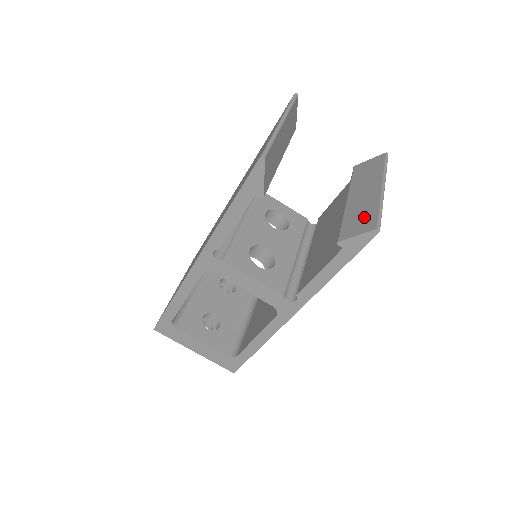
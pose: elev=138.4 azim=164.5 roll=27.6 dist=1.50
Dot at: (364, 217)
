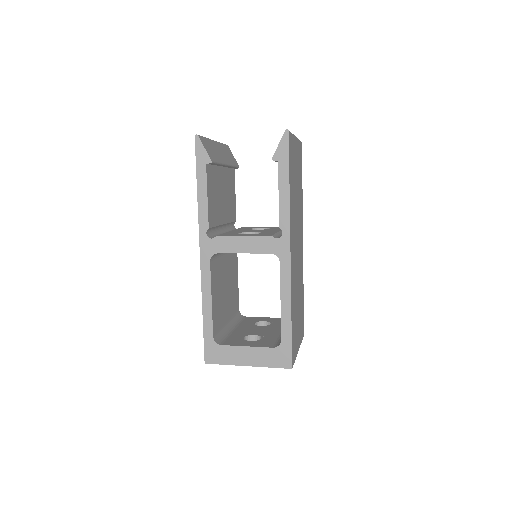
Dot at: occluded
